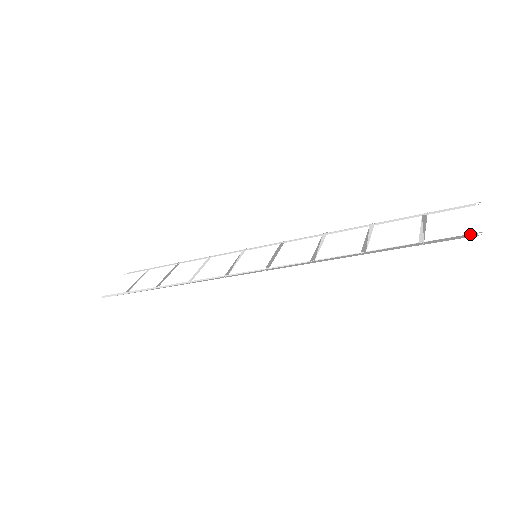
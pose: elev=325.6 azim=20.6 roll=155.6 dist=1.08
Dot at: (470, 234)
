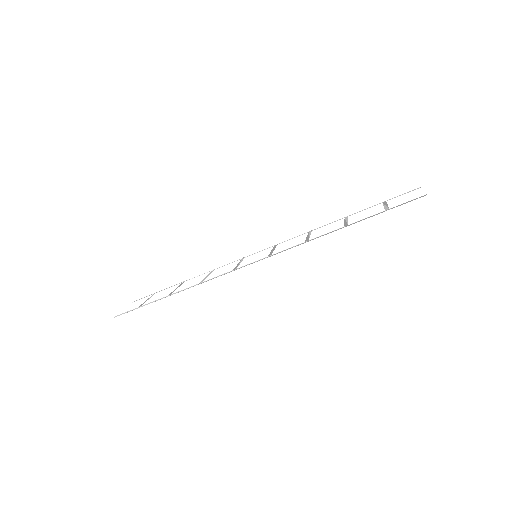
Dot at: (420, 197)
